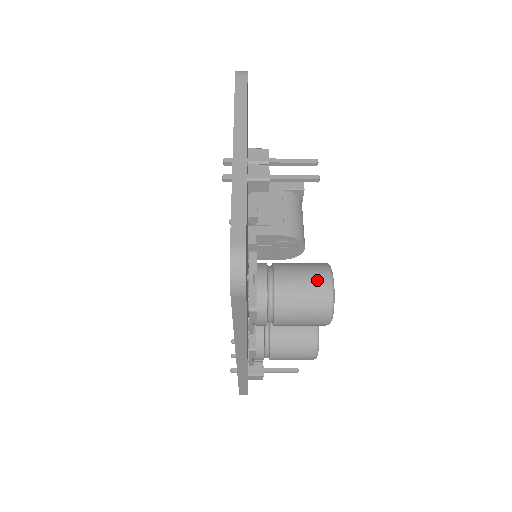
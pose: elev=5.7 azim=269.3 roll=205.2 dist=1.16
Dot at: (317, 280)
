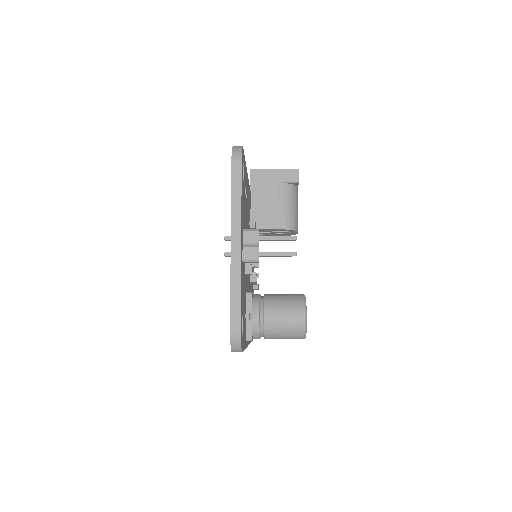
Dot at: (295, 317)
